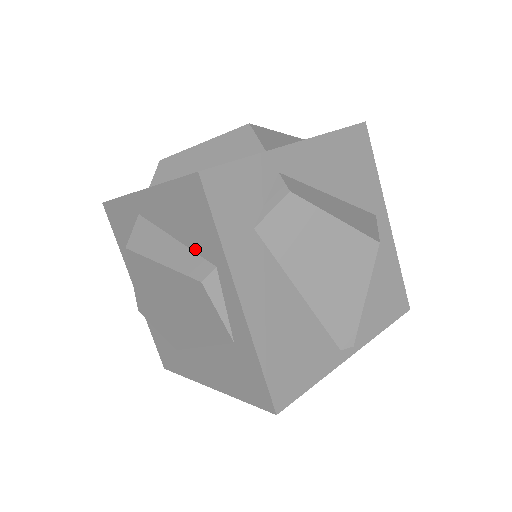
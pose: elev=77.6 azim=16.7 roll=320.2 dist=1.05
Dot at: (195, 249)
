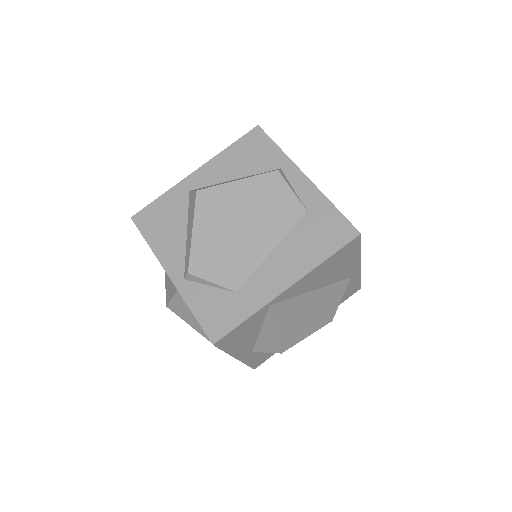
Dot at: (258, 171)
